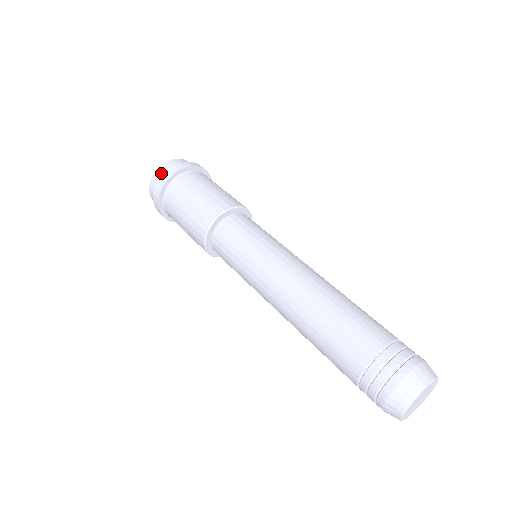
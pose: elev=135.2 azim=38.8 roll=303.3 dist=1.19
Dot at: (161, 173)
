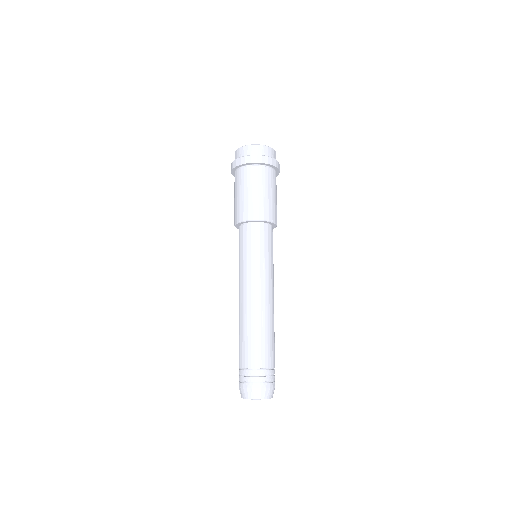
Dot at: (237, 156)
